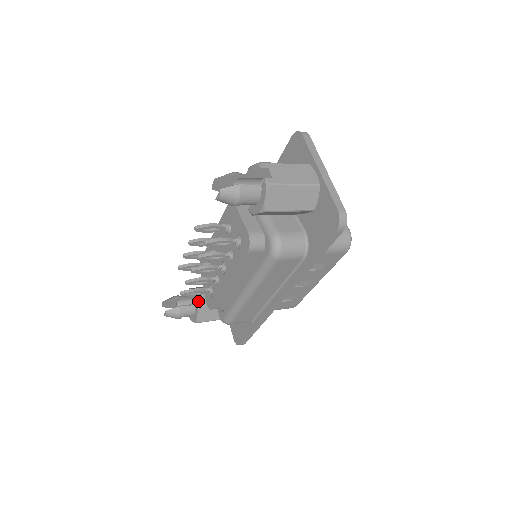
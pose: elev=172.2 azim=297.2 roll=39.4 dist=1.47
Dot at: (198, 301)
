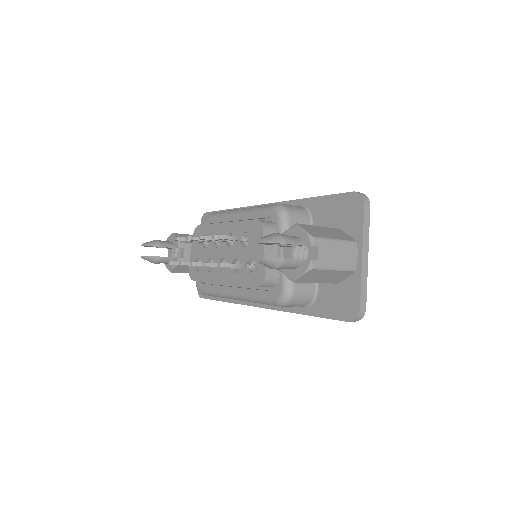
Dot at: occluded
